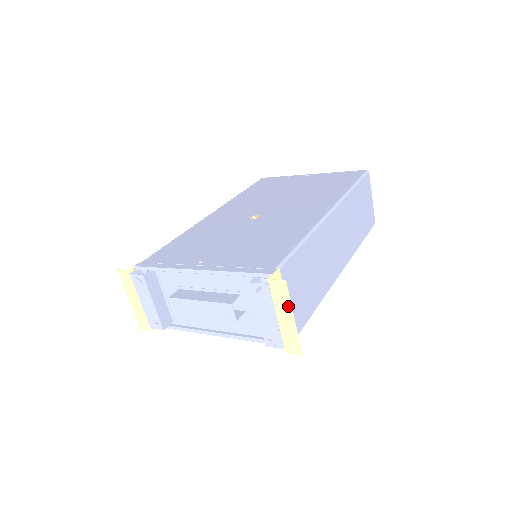
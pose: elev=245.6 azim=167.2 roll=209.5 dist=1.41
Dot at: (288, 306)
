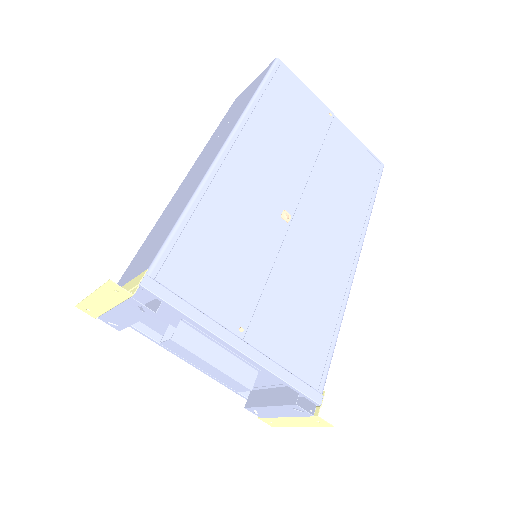
Dot at: (309, 425)
